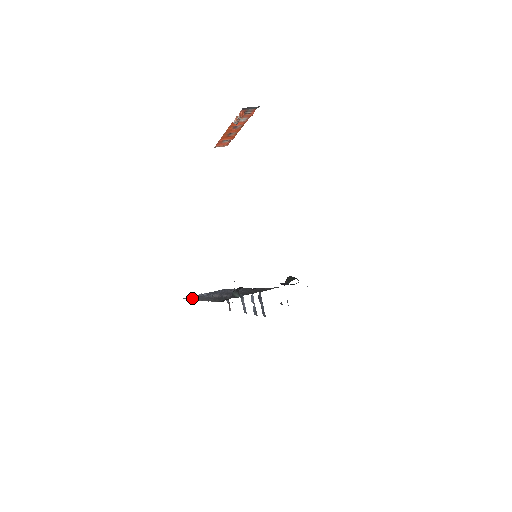
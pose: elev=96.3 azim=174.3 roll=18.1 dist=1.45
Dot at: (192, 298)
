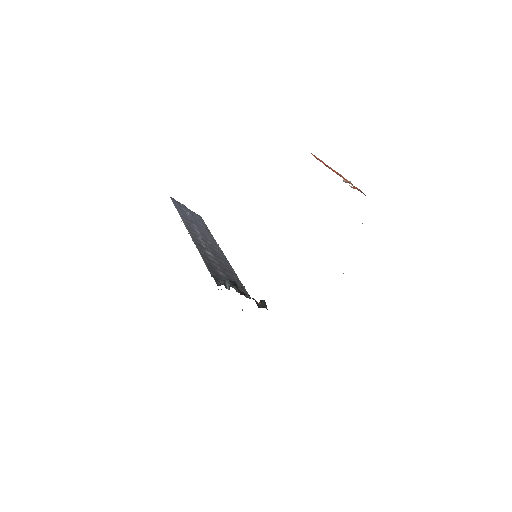
Dot at: (181, 213)
